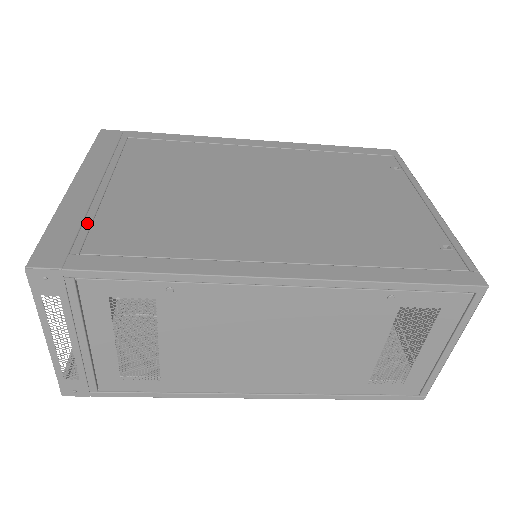
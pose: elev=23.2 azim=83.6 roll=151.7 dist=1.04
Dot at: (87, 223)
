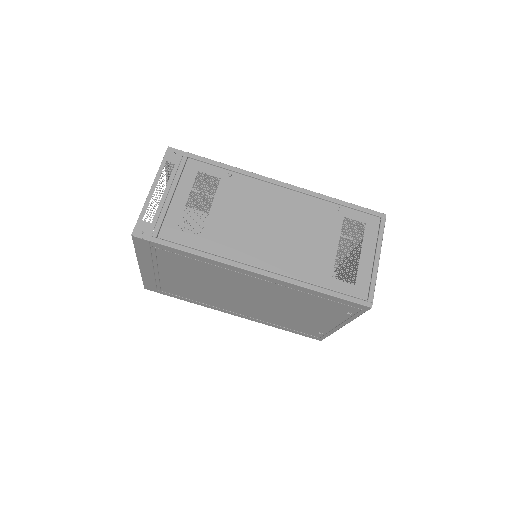
Dot at: occluded
